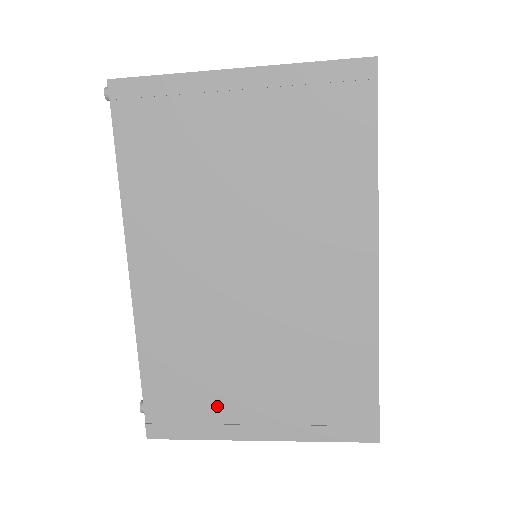
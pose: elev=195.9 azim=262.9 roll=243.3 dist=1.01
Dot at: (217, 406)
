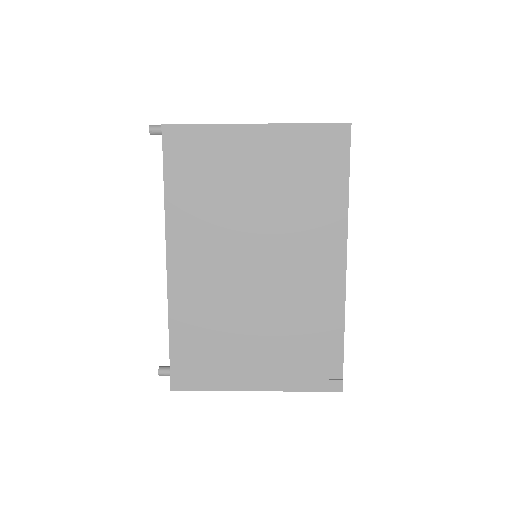
Dot at: (226, 365)
